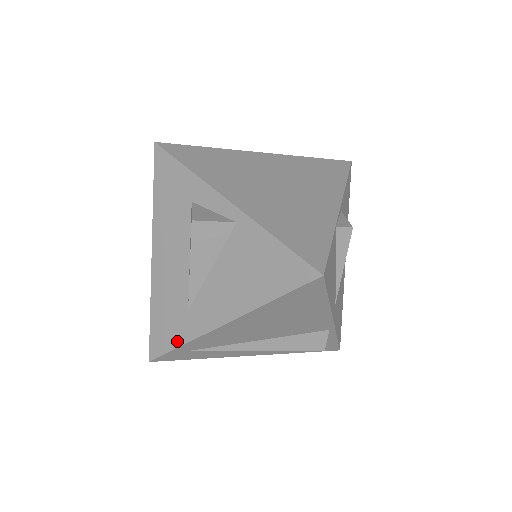
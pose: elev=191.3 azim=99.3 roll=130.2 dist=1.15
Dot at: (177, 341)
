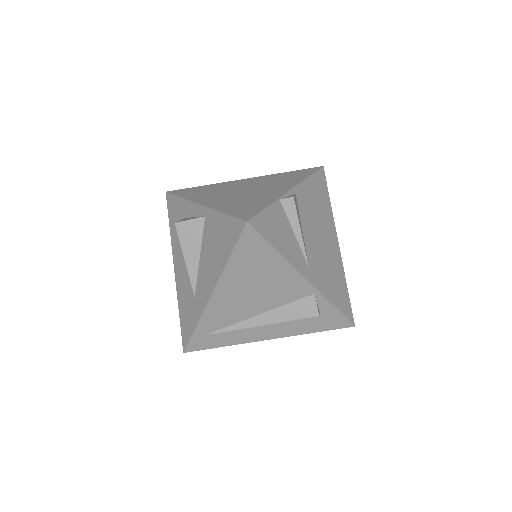
Dot at: (193, 325)
